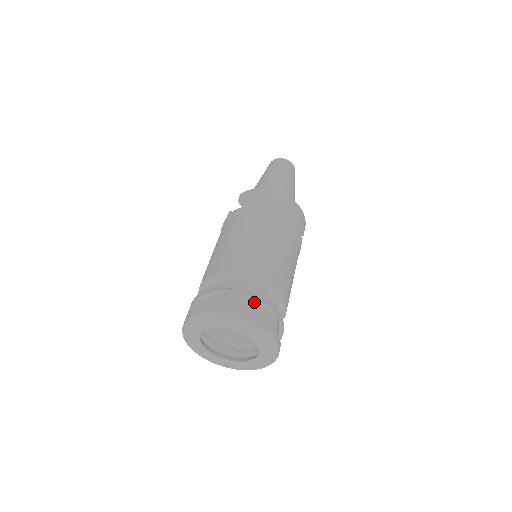
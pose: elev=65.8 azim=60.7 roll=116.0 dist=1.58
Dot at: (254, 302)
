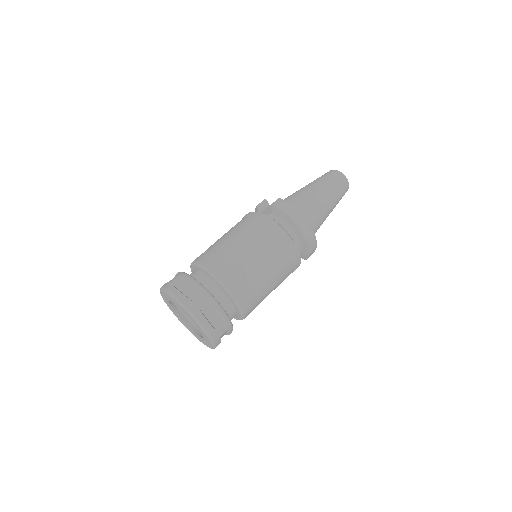
Dot at: (217, 311)
